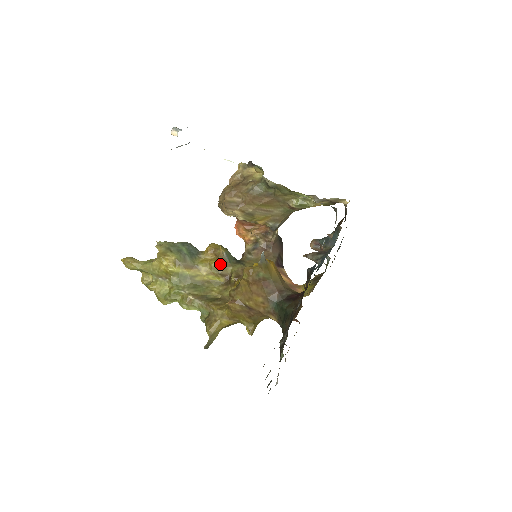
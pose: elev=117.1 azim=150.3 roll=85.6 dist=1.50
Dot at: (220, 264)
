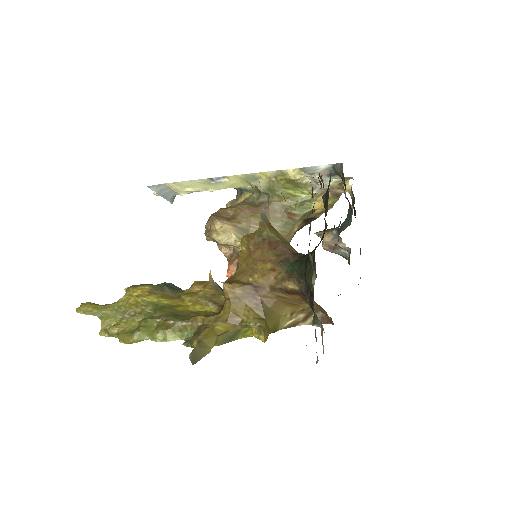
Dot at: (210, 291)
